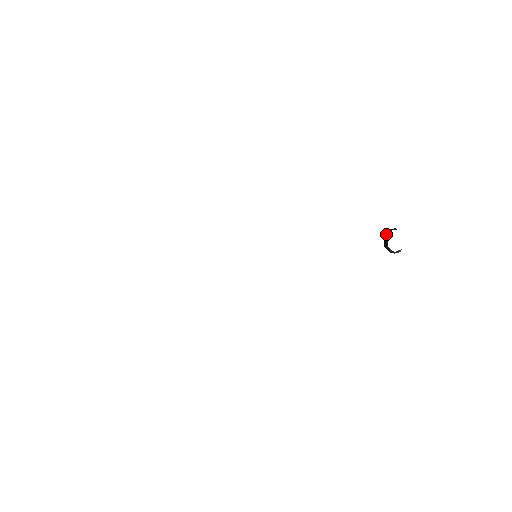
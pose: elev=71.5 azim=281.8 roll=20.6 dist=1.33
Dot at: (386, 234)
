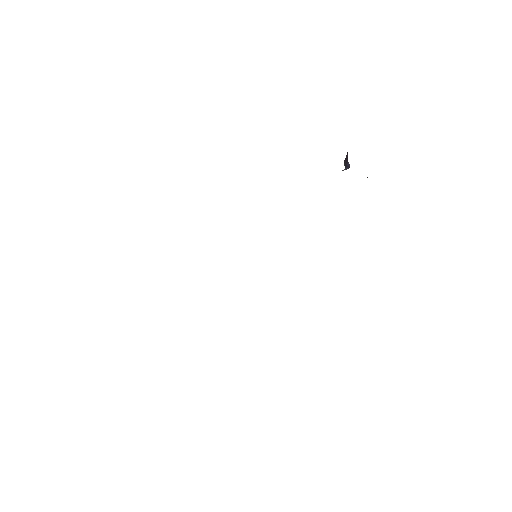
Dot at: occluded
